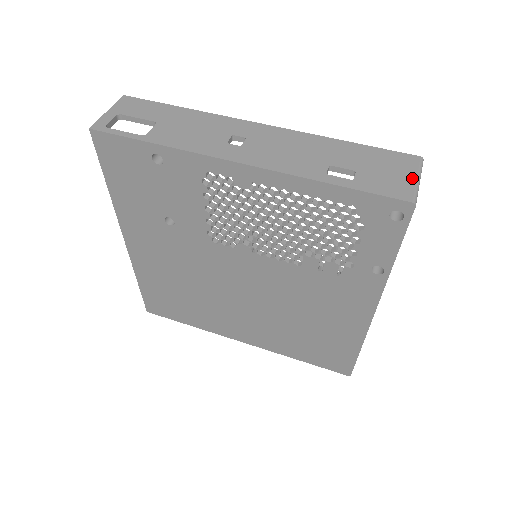
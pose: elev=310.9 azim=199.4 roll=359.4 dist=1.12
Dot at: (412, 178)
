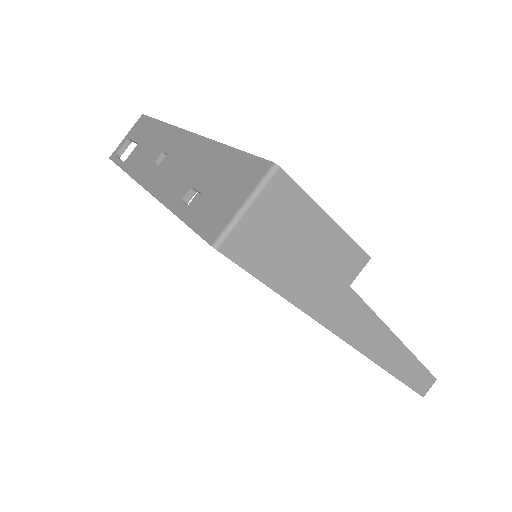
Dot at: (238, 204)
